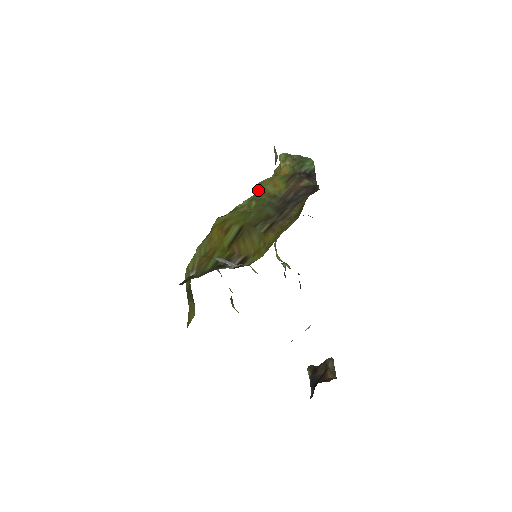
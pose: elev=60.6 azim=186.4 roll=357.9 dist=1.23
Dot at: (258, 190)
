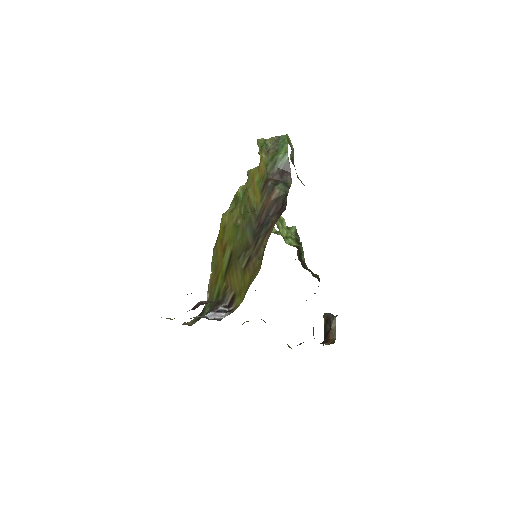
Dot at: (246, 186)
